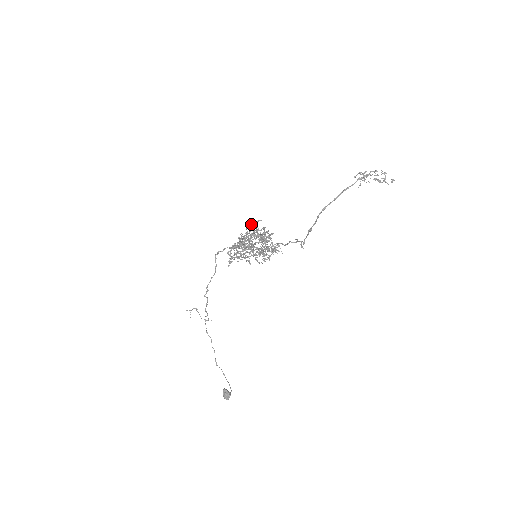
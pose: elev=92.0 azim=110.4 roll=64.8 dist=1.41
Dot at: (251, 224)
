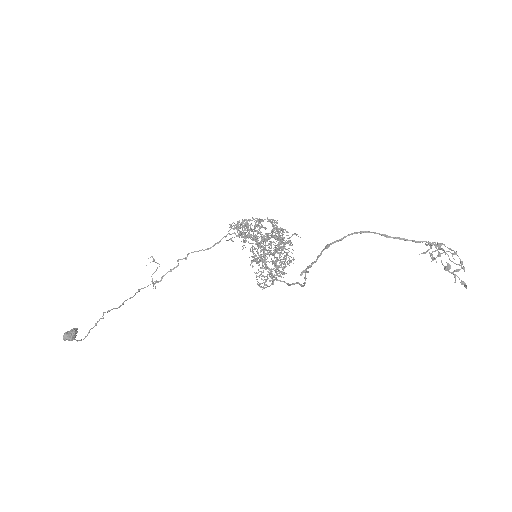
Dot at: occluded
